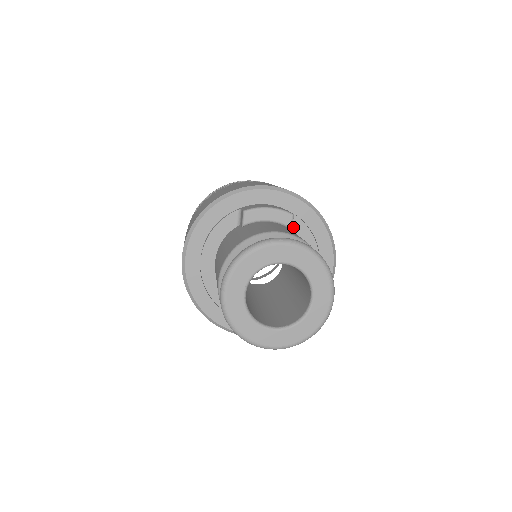
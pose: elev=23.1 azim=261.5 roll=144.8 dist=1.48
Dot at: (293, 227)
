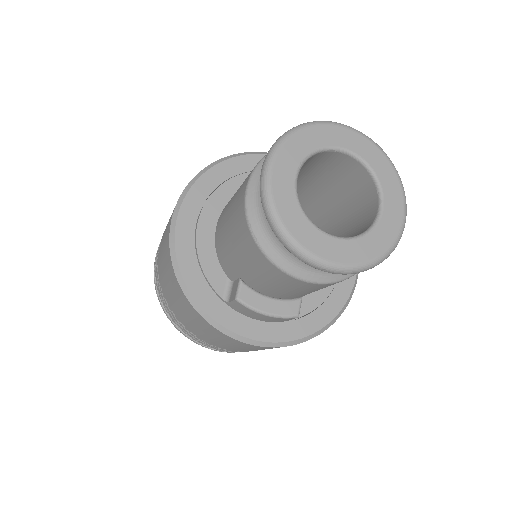
Dot at: occluded
